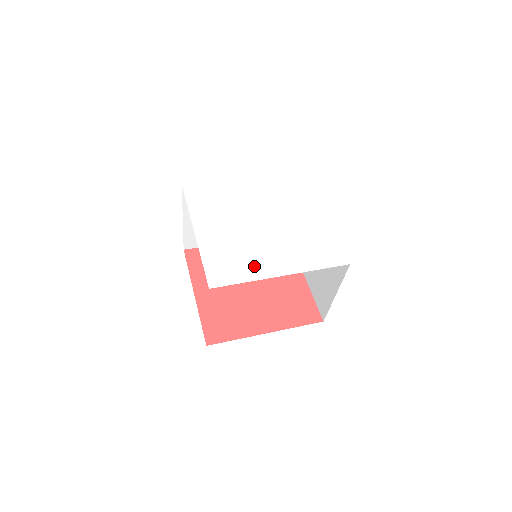
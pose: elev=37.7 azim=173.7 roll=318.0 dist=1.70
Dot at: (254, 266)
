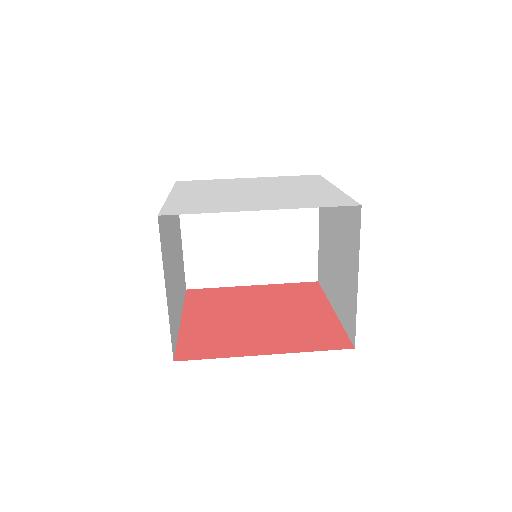
Dot at: (226, 206)
